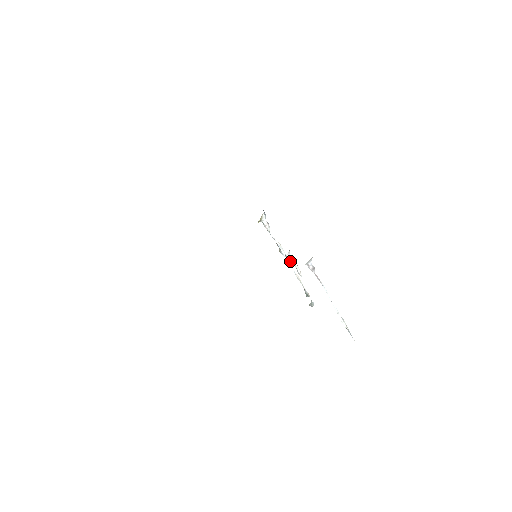
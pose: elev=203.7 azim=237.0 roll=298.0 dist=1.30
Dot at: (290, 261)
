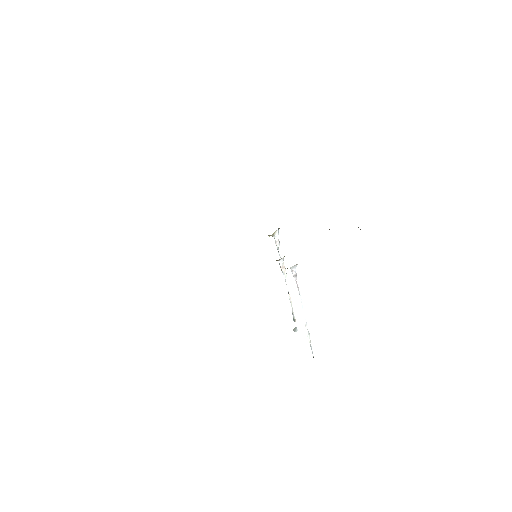
Dot at: (281, 267)
